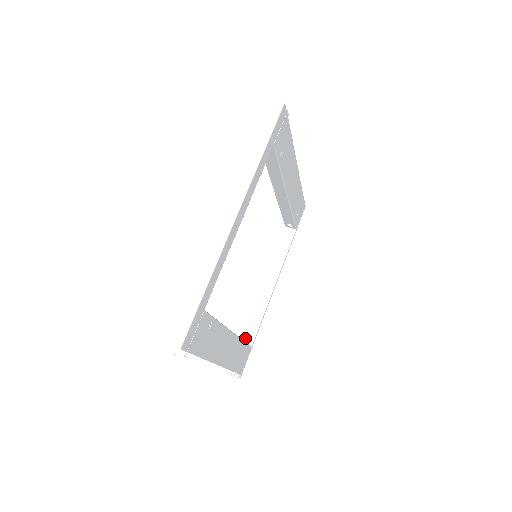
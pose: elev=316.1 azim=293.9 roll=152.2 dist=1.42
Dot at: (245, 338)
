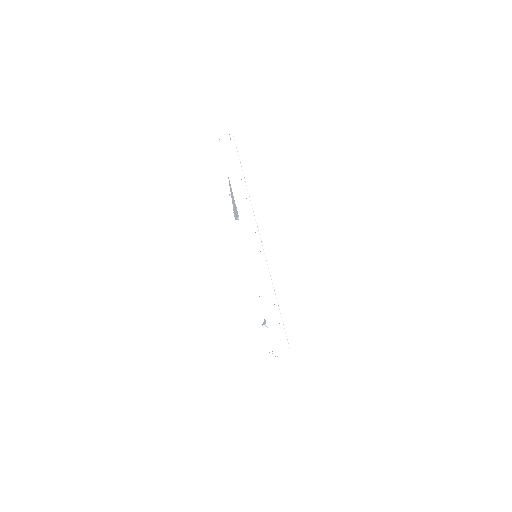
Dot at: (263, 320)
